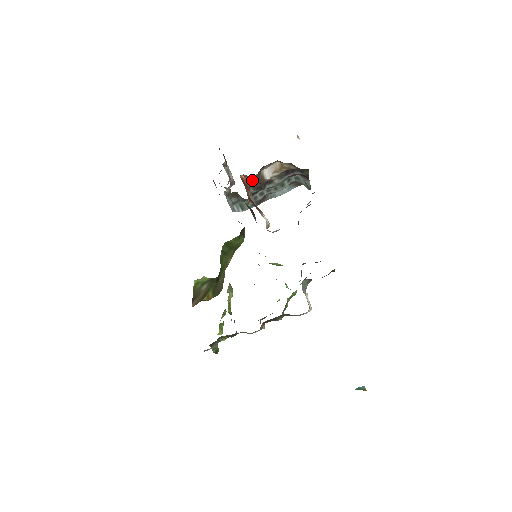
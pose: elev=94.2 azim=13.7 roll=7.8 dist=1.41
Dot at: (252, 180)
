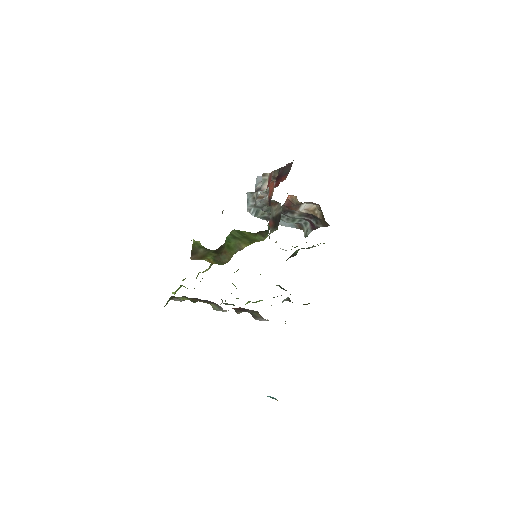
Dot at: (291, 203)
